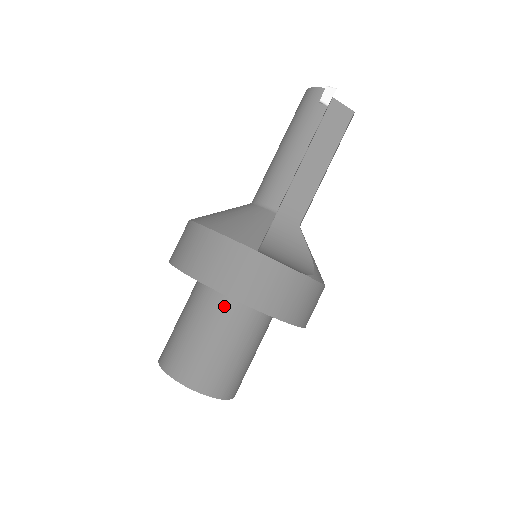
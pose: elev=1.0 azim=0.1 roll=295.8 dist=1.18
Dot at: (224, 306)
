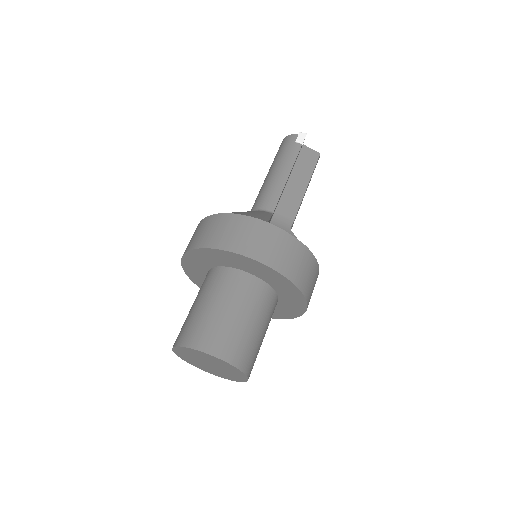
Dot at: (238, 280)
